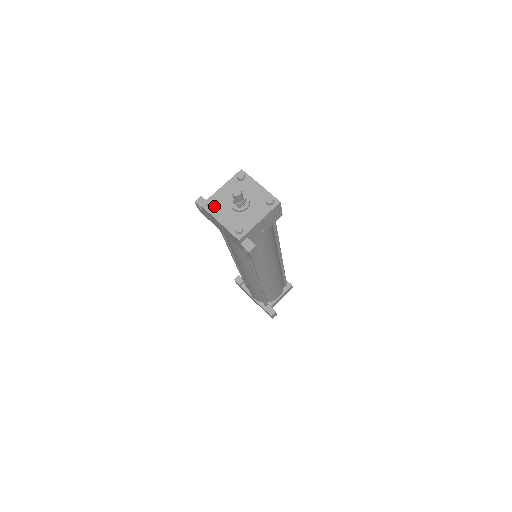
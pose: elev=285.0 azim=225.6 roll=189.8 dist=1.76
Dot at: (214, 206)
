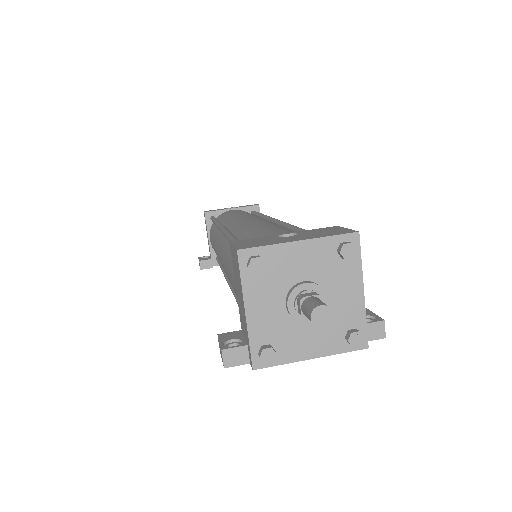
Dot at: (274, 349)
